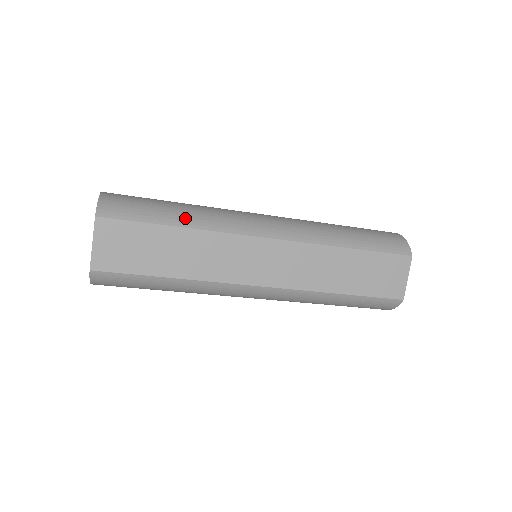
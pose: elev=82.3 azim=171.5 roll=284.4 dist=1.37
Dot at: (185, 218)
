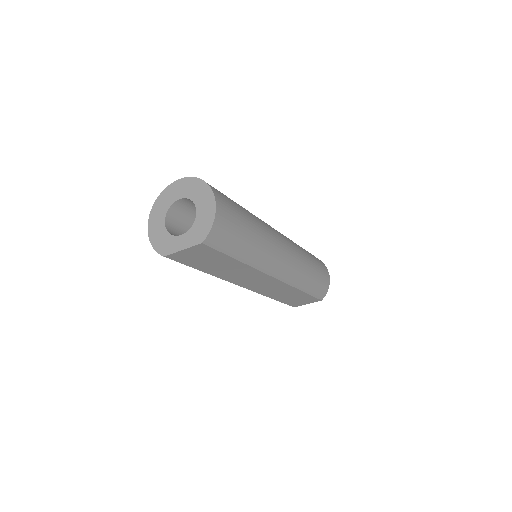
Dot at: (248, 255)
